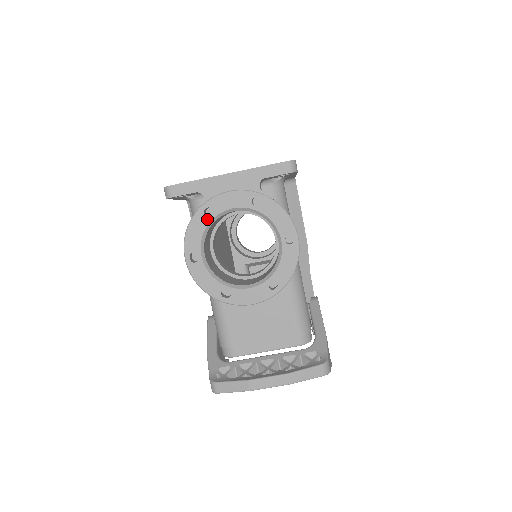
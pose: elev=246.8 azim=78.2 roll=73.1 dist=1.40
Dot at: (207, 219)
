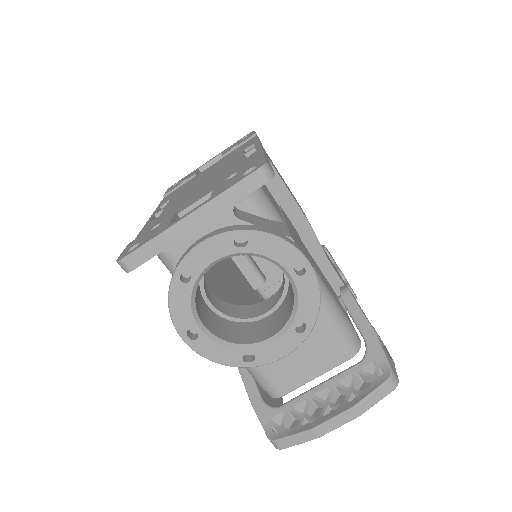
Dot at: (188, 286)
